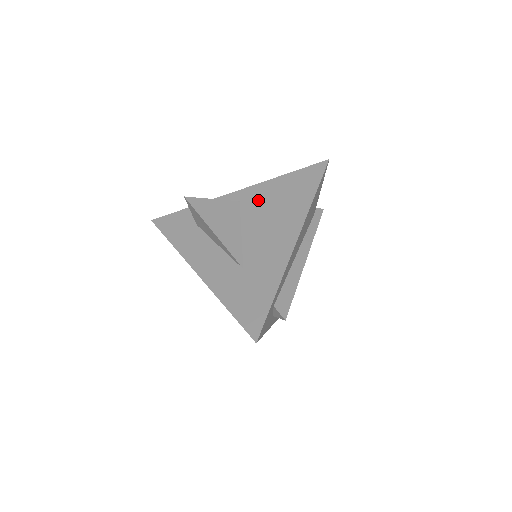
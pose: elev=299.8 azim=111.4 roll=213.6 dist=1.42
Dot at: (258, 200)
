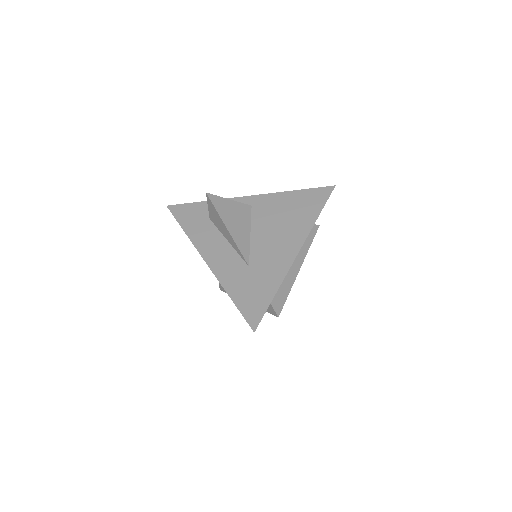
Dot at: (269, 208)
